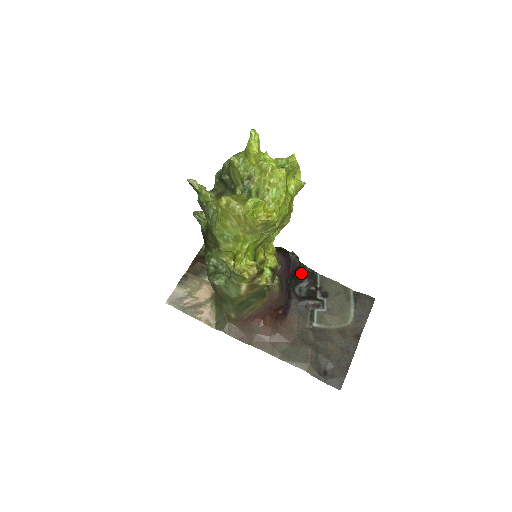
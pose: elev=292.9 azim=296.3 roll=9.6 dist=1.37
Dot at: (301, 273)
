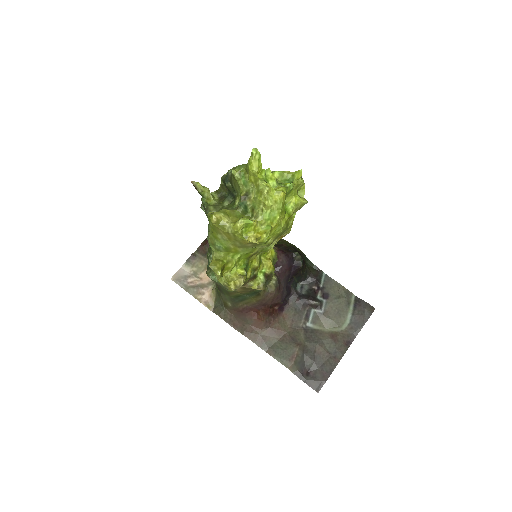
Dot at: (306, 271)
